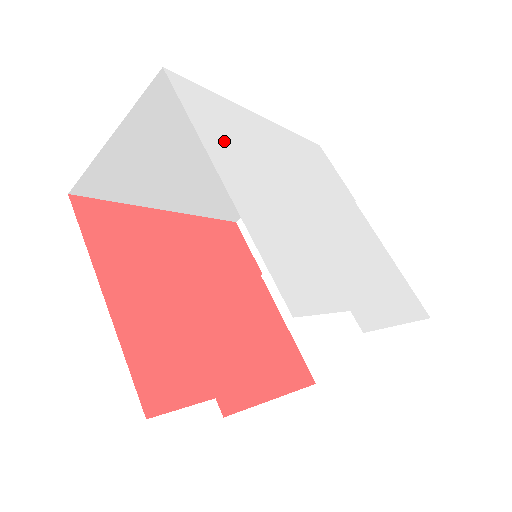
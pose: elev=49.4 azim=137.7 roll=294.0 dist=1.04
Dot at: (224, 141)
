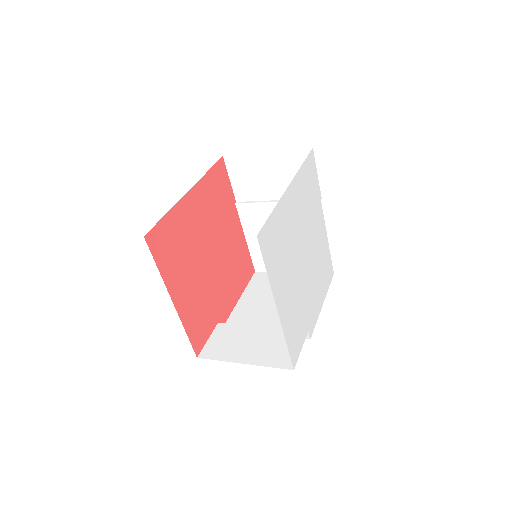
Dot at: (278, 268)
